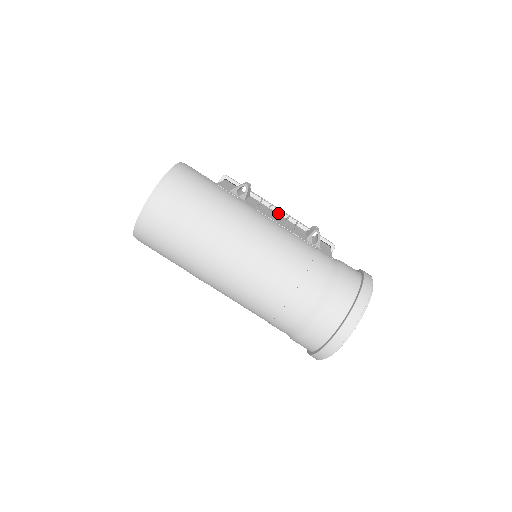
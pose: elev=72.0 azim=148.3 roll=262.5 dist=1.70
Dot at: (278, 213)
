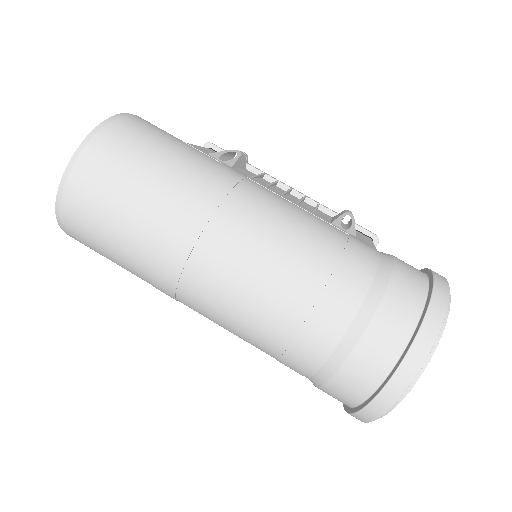
Dot at: occluded
